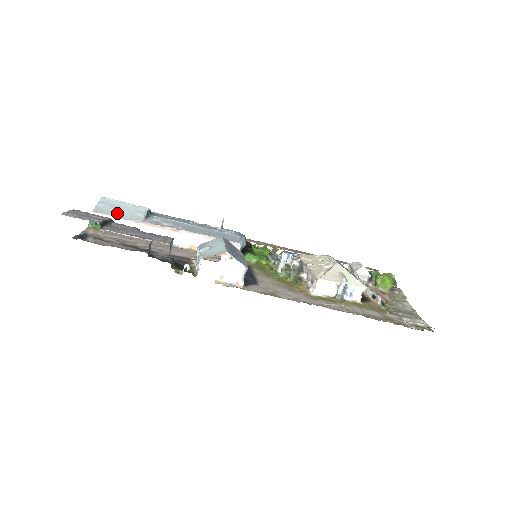
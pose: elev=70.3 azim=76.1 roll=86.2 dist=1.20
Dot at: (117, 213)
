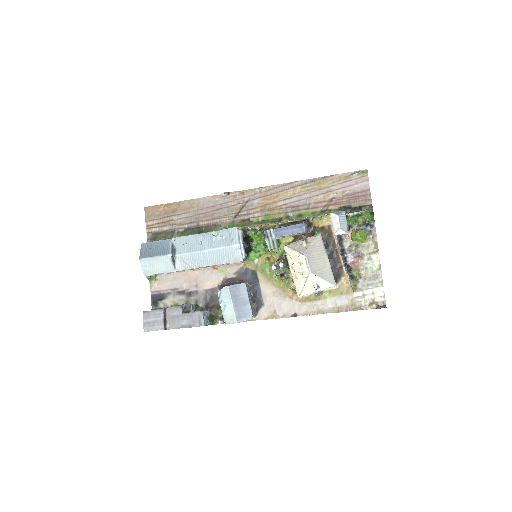
Dot at: (157, 269)
